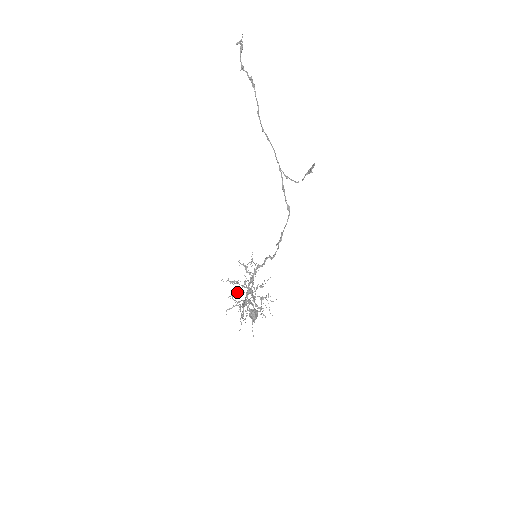
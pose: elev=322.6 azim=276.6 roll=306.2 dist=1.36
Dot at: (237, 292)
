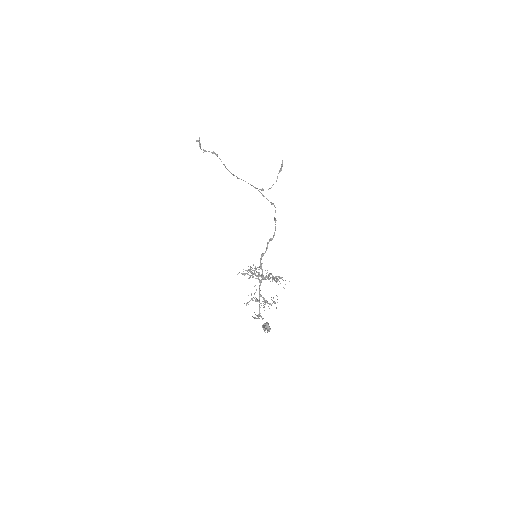
Dot at: (252, 275)
